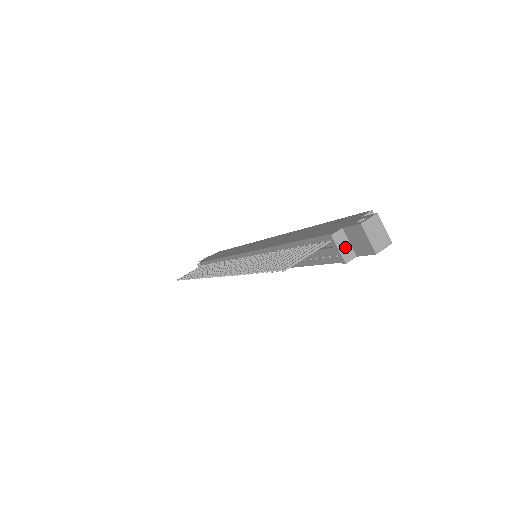
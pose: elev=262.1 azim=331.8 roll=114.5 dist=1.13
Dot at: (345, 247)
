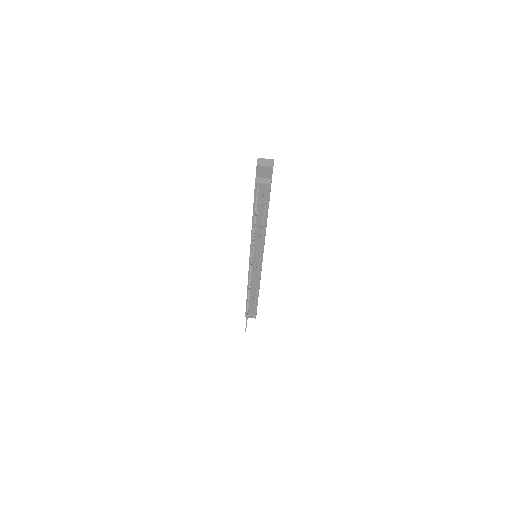
Dot at: (264, 181)
